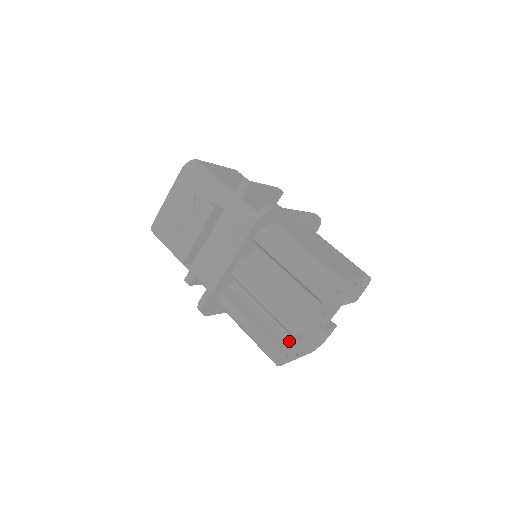
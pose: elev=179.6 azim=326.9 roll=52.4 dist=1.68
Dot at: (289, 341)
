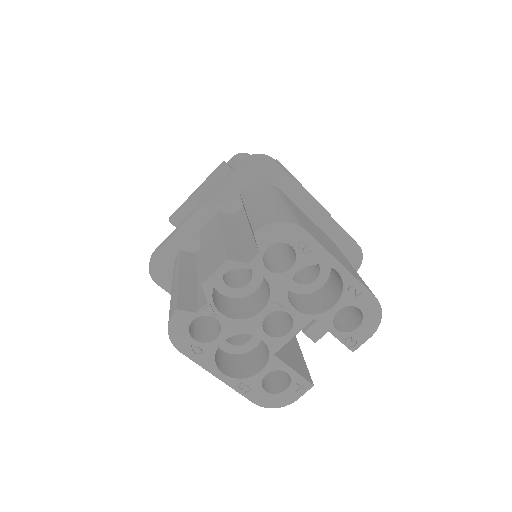
Dot at: (201, 305)
